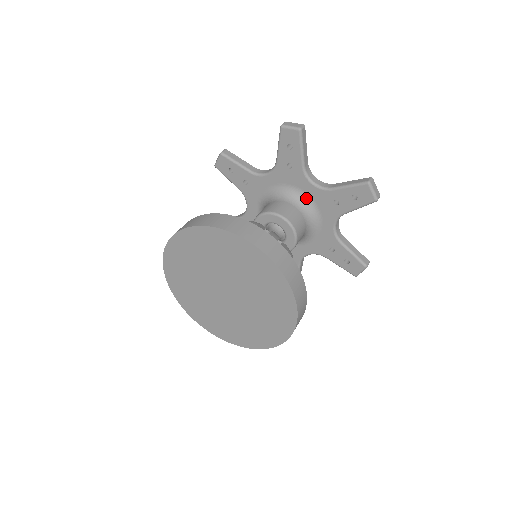
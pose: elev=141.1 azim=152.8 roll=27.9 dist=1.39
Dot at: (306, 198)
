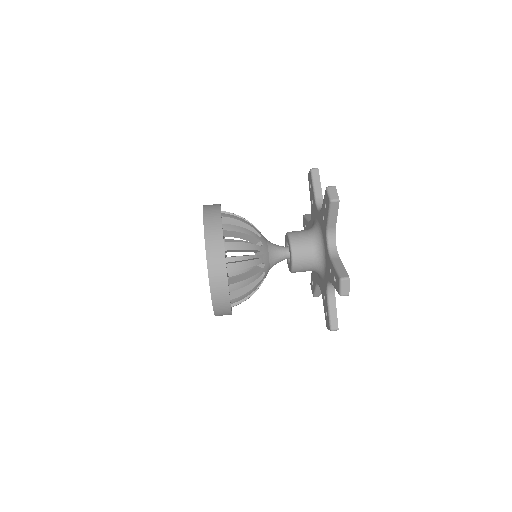
Dot at: (323, 274)
